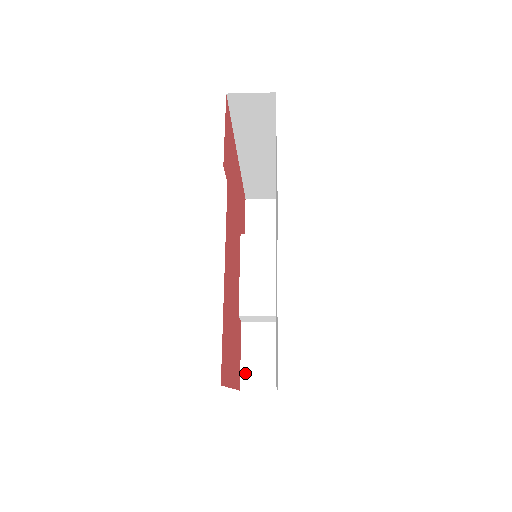
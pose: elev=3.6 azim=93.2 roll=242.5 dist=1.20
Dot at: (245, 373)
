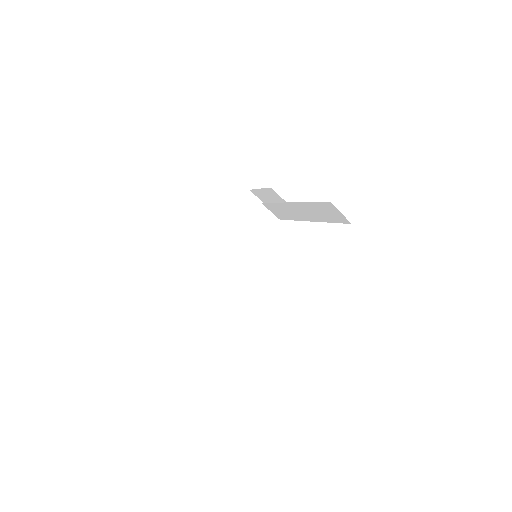
Dot at: occluded
